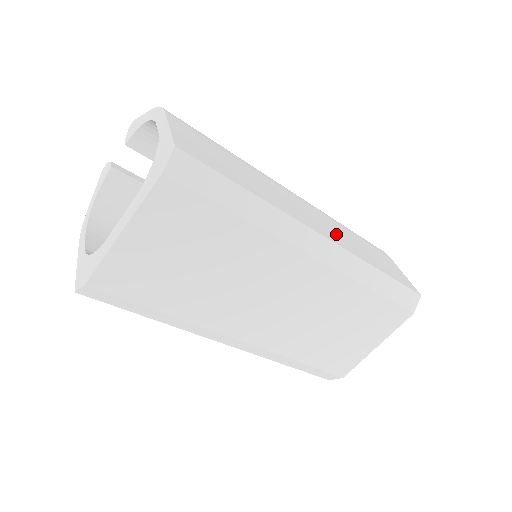
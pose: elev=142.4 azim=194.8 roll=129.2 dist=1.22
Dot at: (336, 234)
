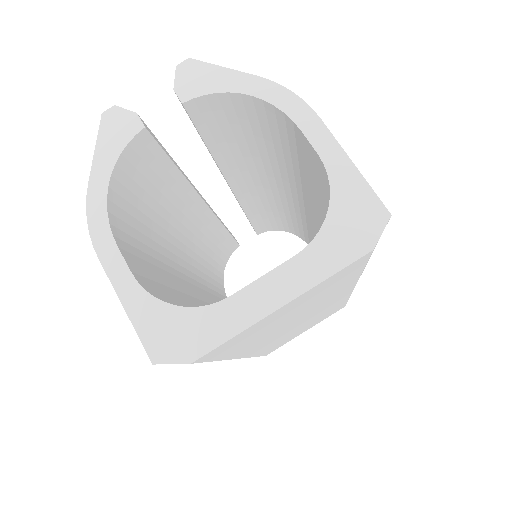
Dot at: occluded
